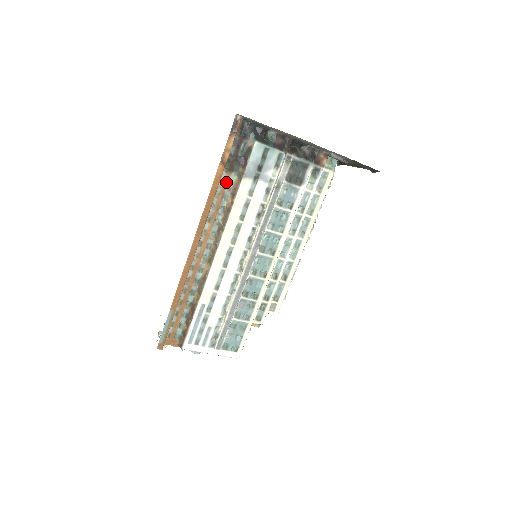
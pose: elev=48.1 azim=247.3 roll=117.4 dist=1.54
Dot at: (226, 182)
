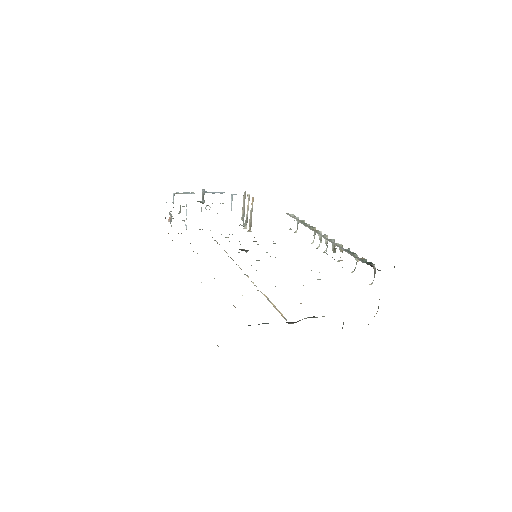
Dot at: occluded
